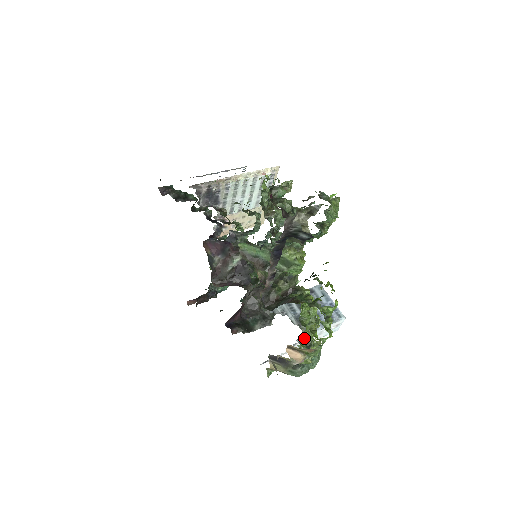
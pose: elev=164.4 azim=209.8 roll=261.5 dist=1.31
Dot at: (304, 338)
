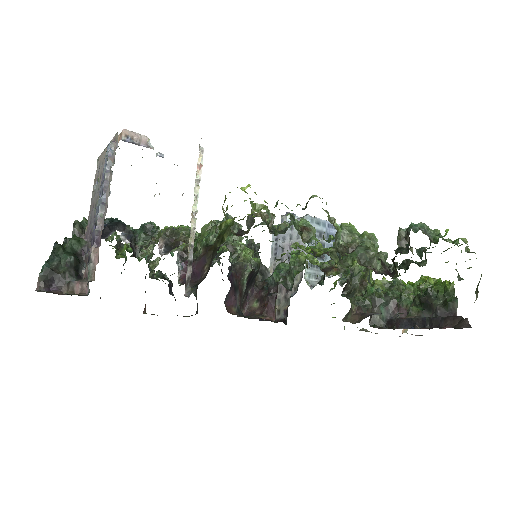
Dot at: occluded
